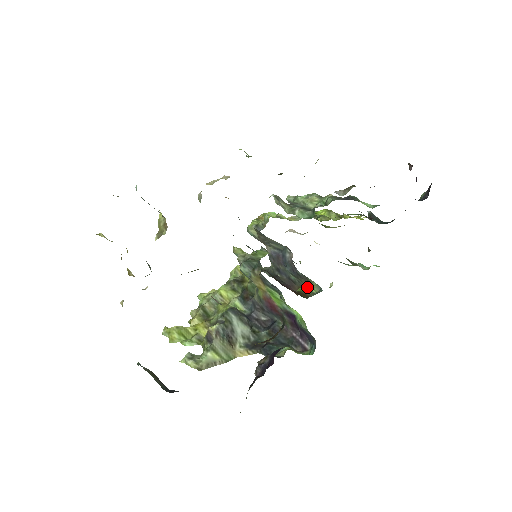
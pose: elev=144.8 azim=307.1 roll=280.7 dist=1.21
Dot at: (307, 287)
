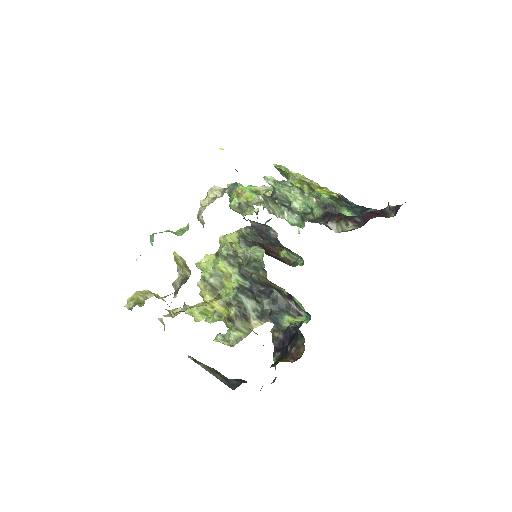
Dot at: (289, 253)
